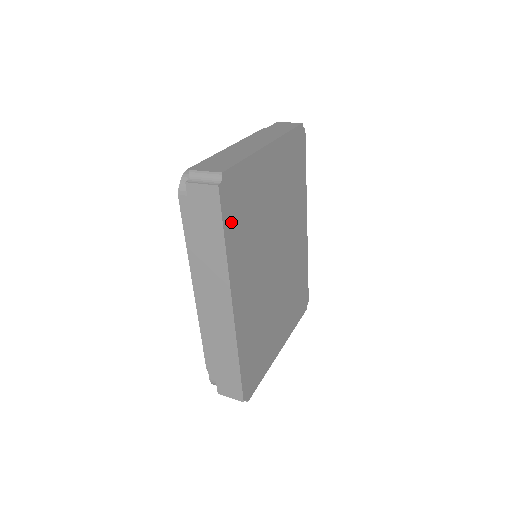
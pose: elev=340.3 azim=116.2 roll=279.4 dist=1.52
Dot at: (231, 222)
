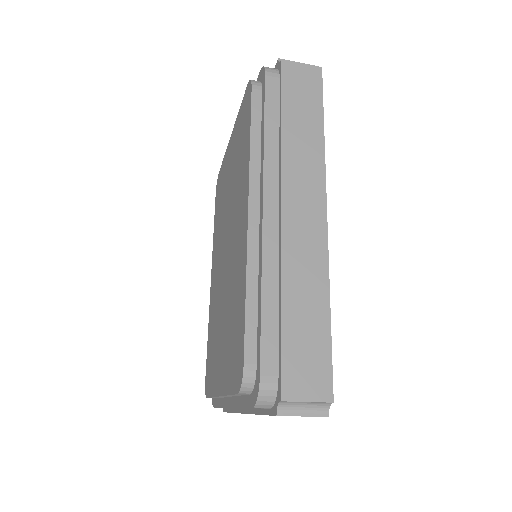
Dot at: occluded
